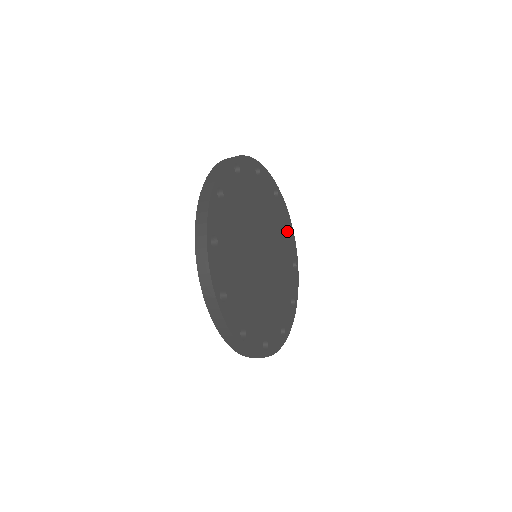
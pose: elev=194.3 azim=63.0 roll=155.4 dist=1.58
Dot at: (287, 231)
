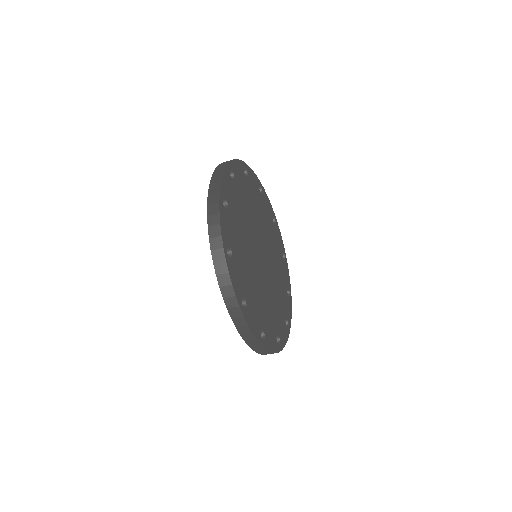
Dot at: (274, 225)
